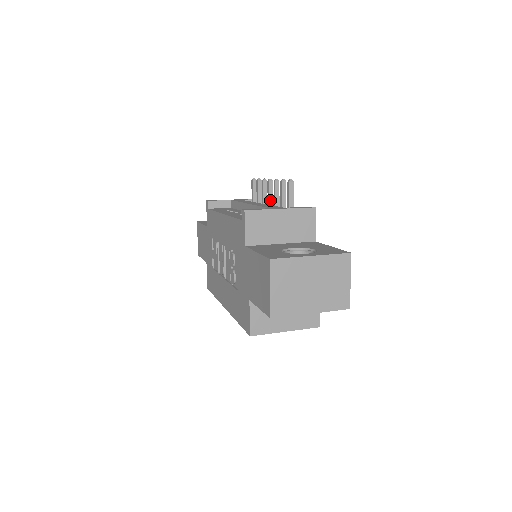
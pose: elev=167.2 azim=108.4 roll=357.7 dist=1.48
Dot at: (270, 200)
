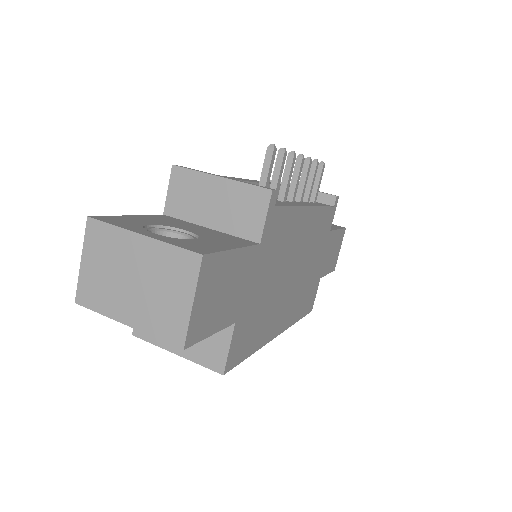
Dot at: (292, 184)
